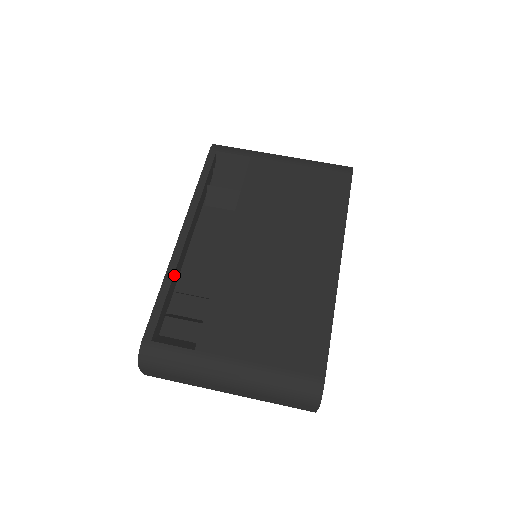
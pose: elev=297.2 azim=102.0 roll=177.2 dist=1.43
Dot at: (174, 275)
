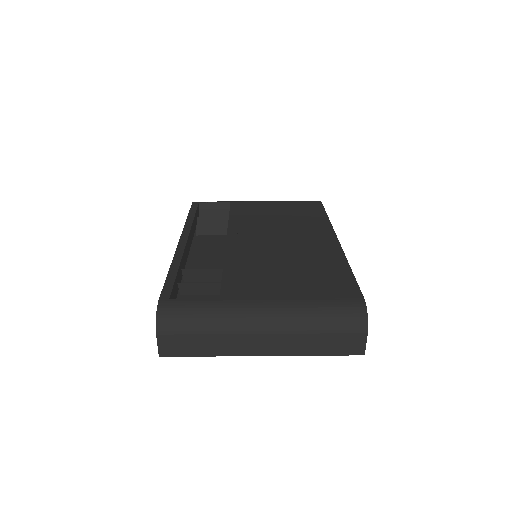
Dot at: (181, 262)
